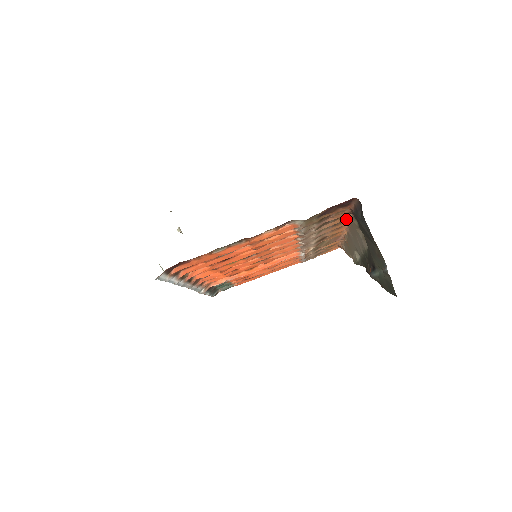
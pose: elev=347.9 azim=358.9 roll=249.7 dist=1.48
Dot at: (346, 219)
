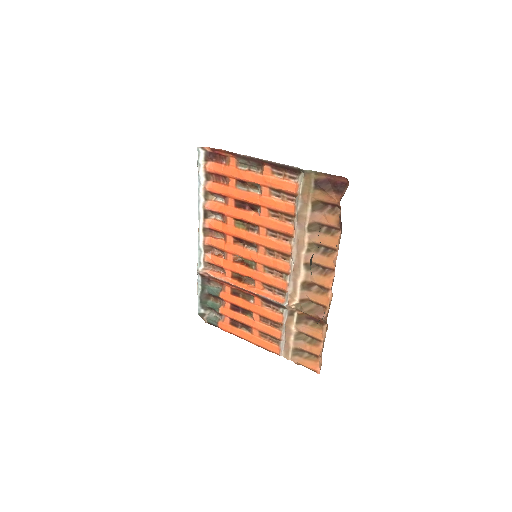
Dot at: occluded
